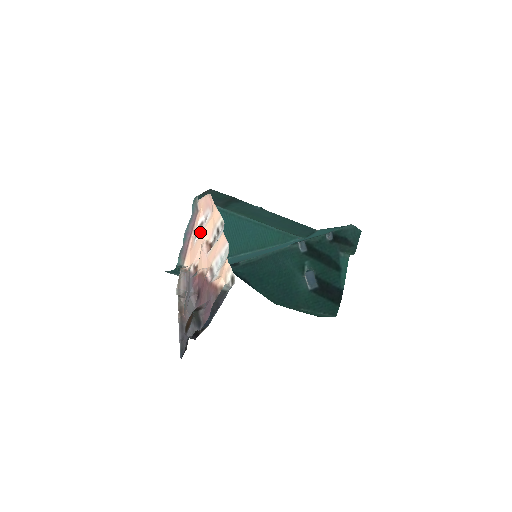
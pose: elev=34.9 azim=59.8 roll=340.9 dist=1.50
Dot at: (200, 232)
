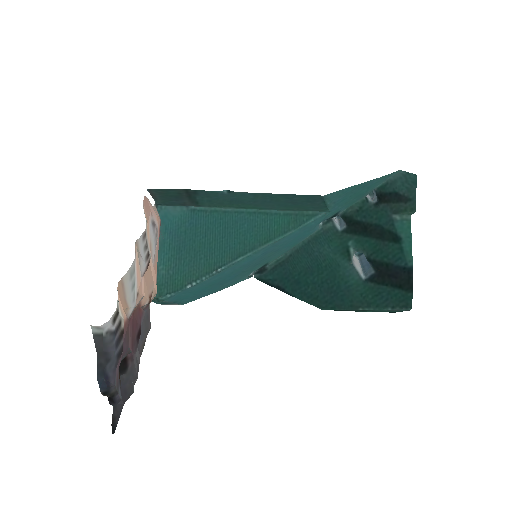
Dot at: (155, 248)
